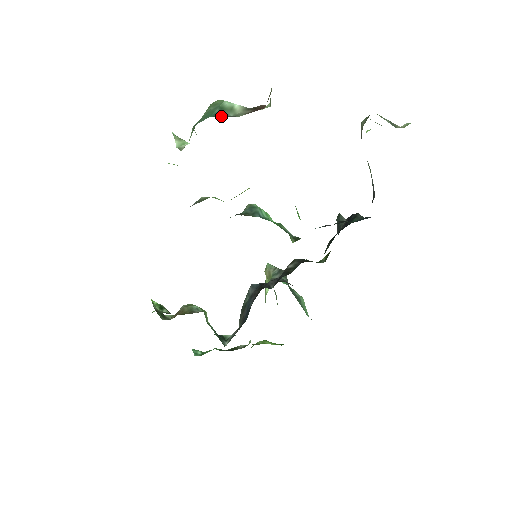
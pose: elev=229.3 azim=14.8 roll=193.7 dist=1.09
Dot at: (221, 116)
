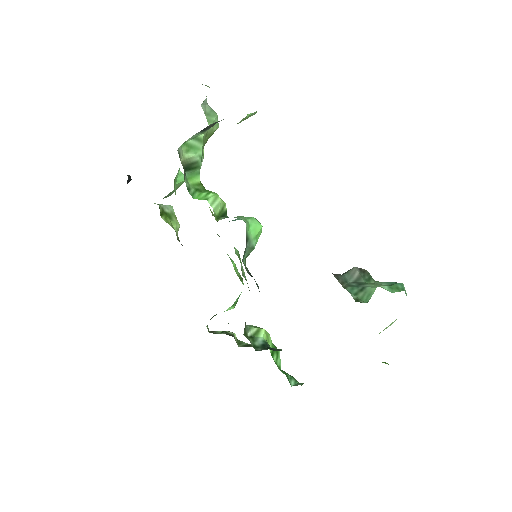
Dot at: occluded
